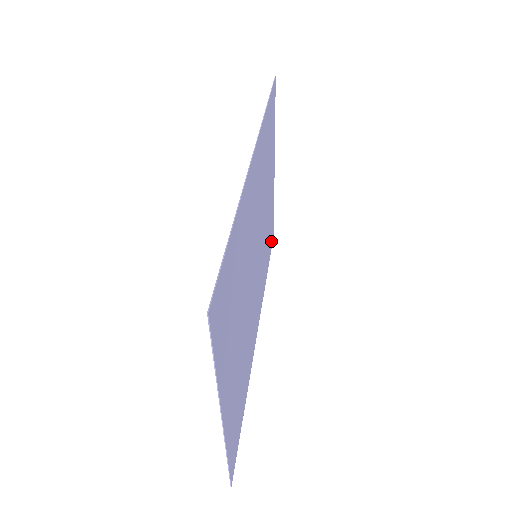
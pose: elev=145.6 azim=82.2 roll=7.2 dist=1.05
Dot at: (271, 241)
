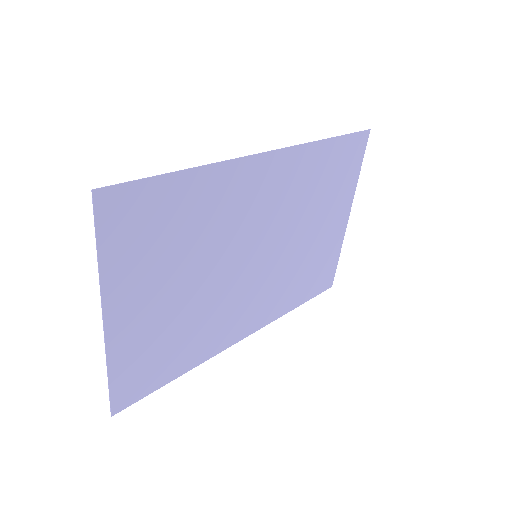
Dot at: (321, 286)
